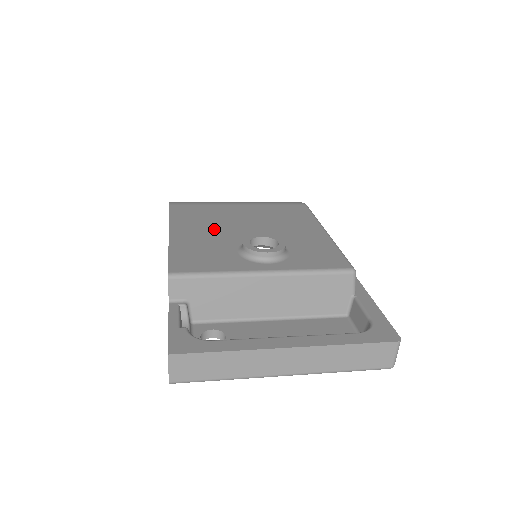
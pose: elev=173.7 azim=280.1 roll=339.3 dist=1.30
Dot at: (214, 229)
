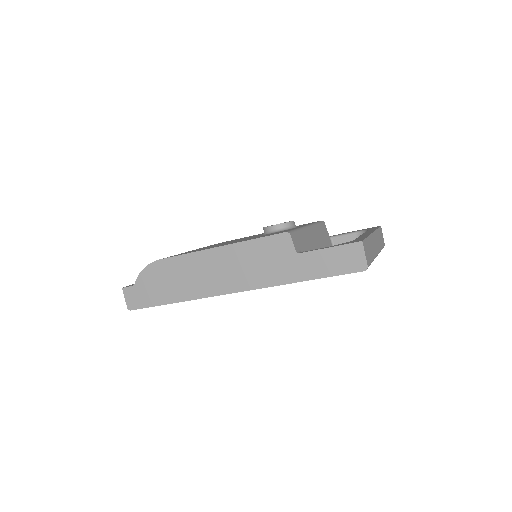
Dot at: occluded
